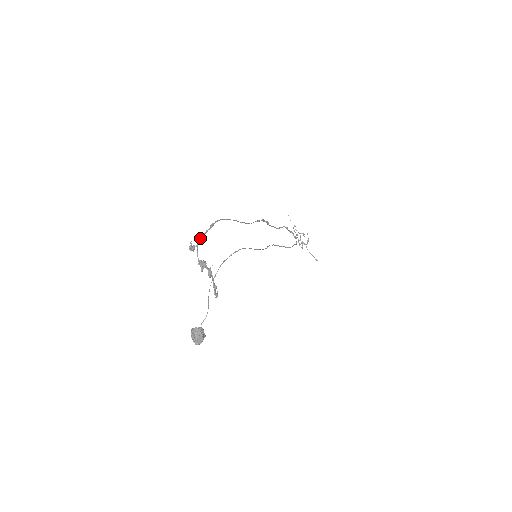
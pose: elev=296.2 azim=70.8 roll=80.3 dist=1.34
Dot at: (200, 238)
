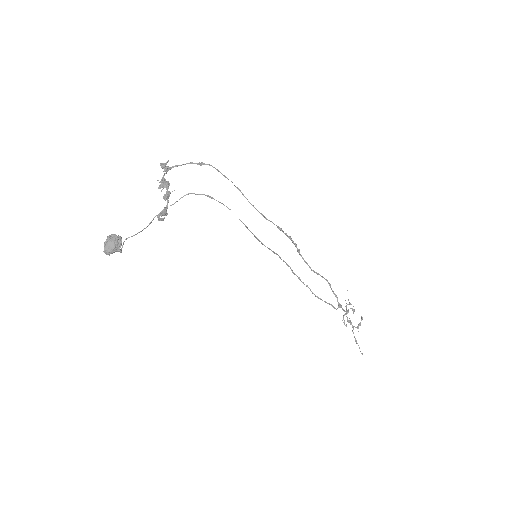
Dot at: occluded
